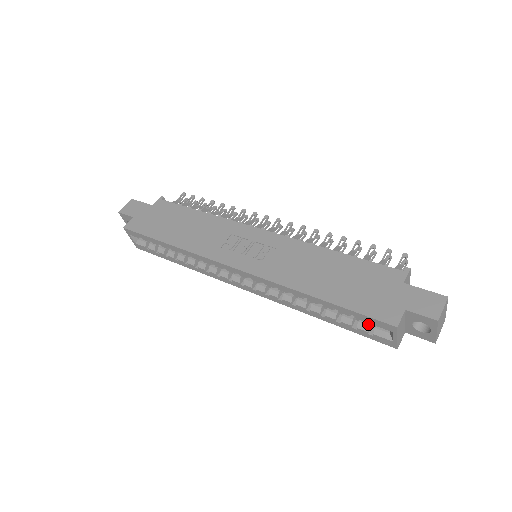
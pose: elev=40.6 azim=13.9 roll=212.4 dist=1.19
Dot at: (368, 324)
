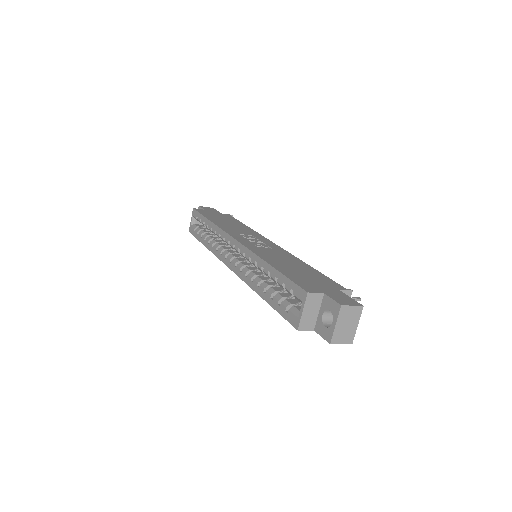
Dot at: (291, 302)
